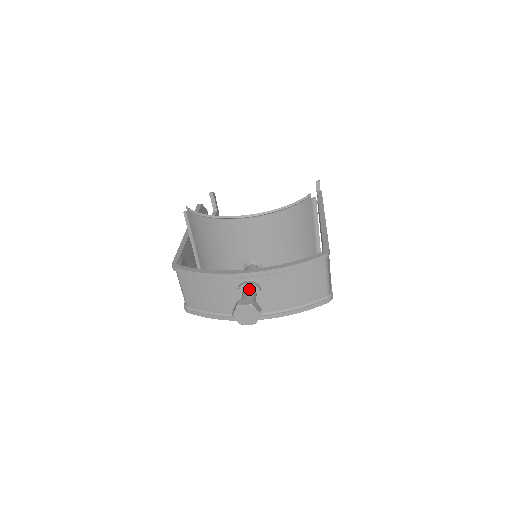
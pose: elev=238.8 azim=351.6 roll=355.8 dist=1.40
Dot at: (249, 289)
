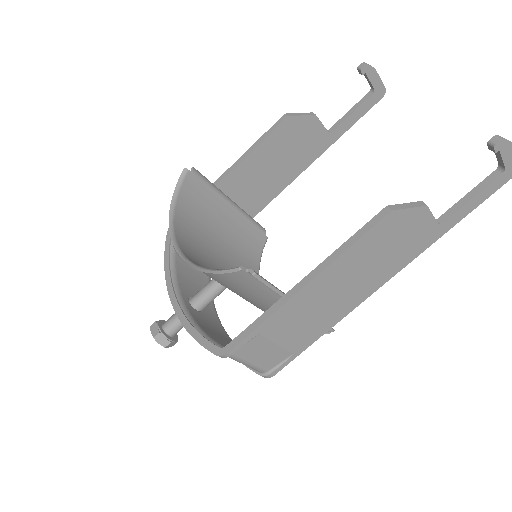
Dot at: occluded
